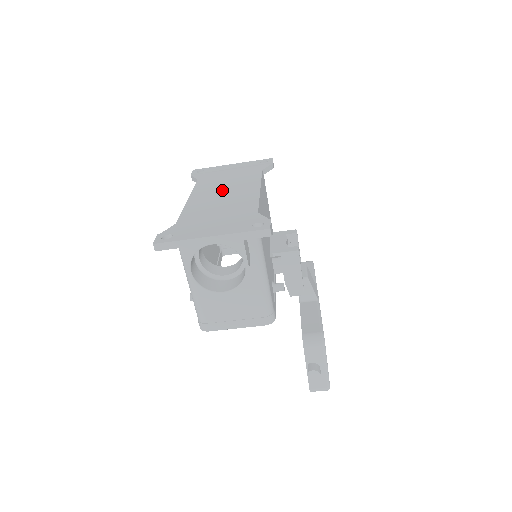
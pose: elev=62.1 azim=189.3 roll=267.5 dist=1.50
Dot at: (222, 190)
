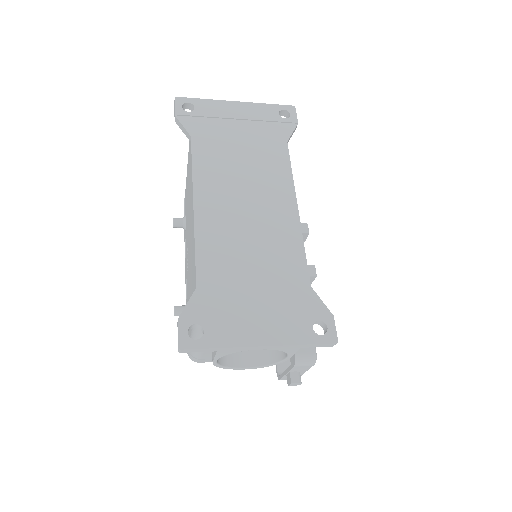
Dot at: (242, 193)
